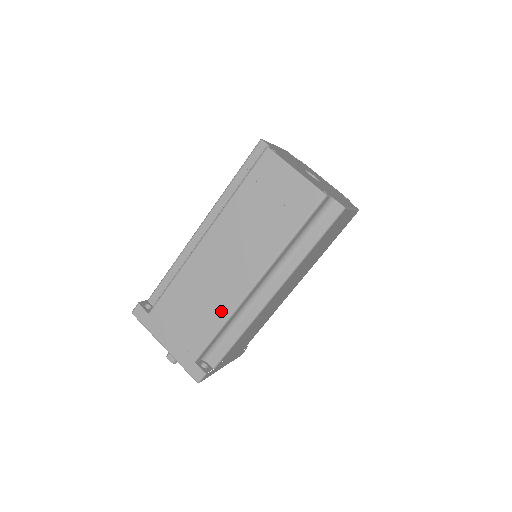
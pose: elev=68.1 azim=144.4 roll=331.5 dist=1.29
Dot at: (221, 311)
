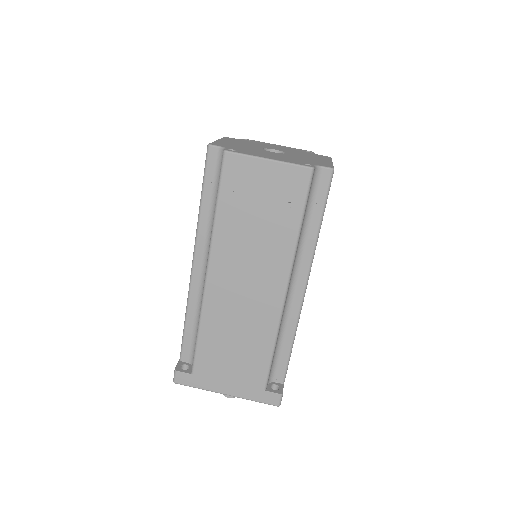
Dot at: (266, 332)
